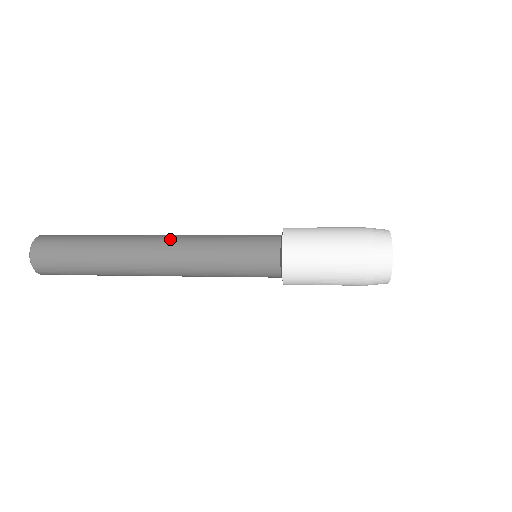
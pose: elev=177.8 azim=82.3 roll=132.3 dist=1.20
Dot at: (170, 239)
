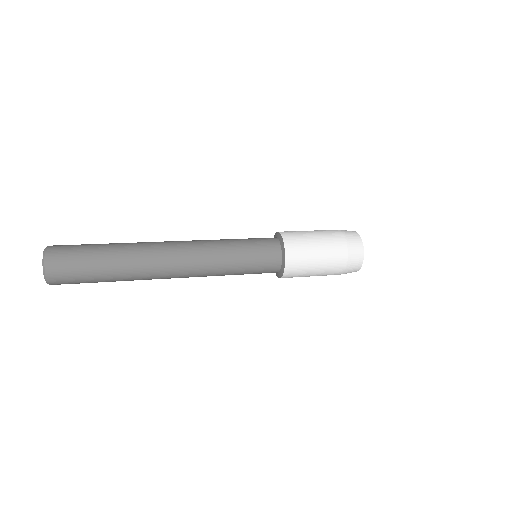
Dot at: occluded
